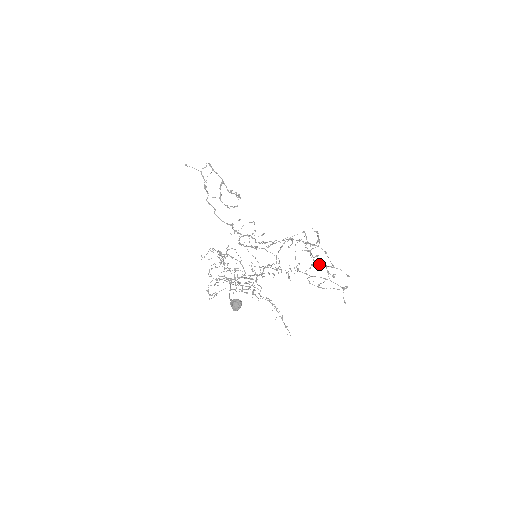
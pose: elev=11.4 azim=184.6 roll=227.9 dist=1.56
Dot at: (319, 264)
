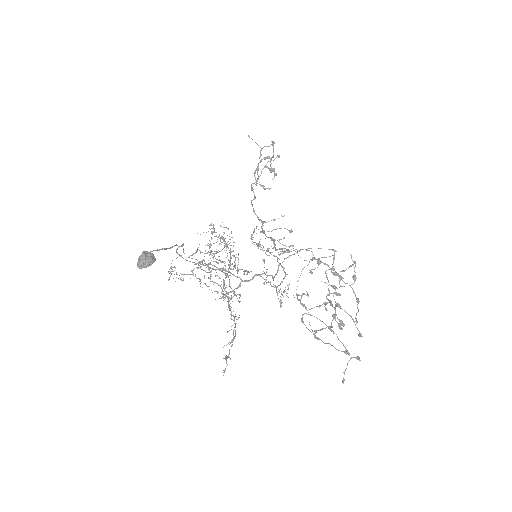
Dot at: (330, 301)
